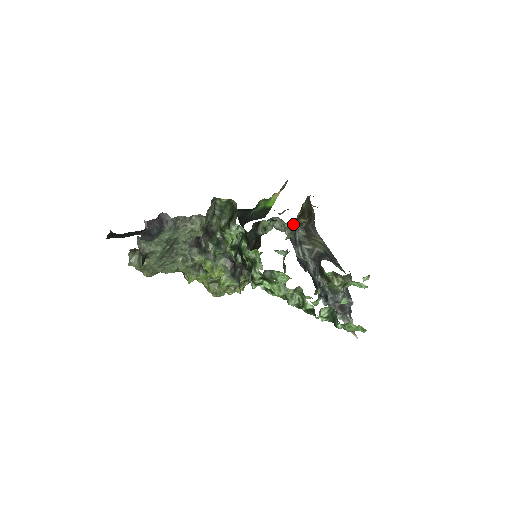
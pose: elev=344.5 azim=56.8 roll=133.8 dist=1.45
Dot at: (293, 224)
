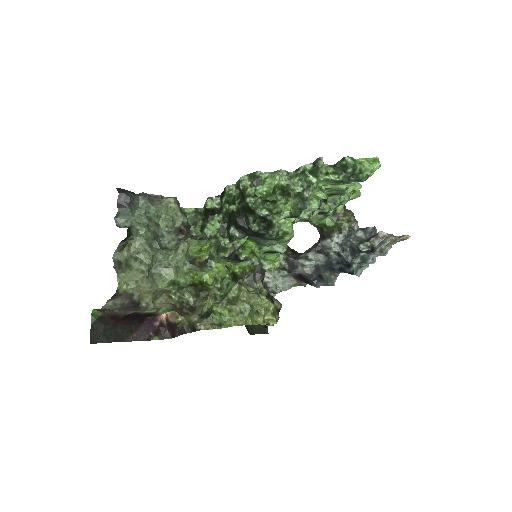
Dot at: (279, 255)
